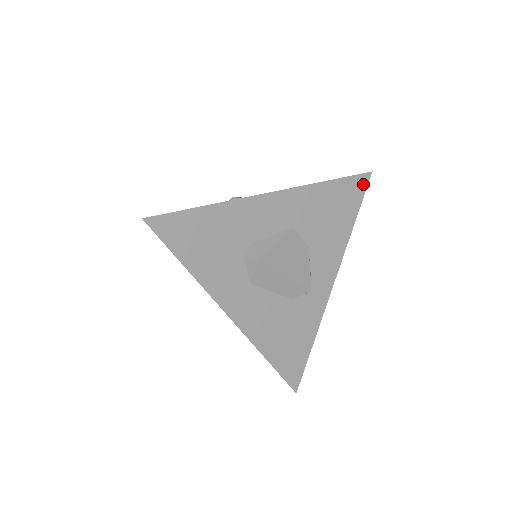
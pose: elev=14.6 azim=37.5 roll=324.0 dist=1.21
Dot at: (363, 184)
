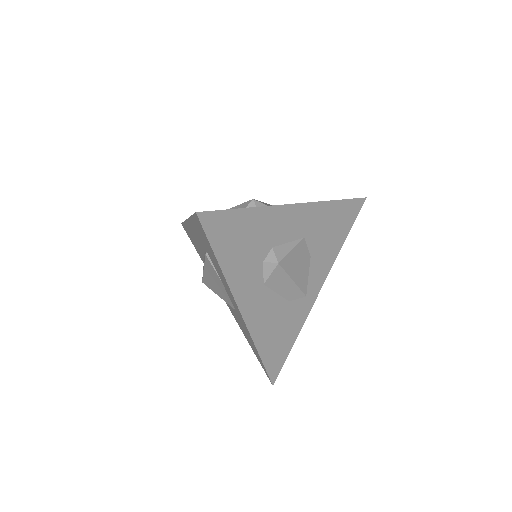
Dot at: (358, 207)
